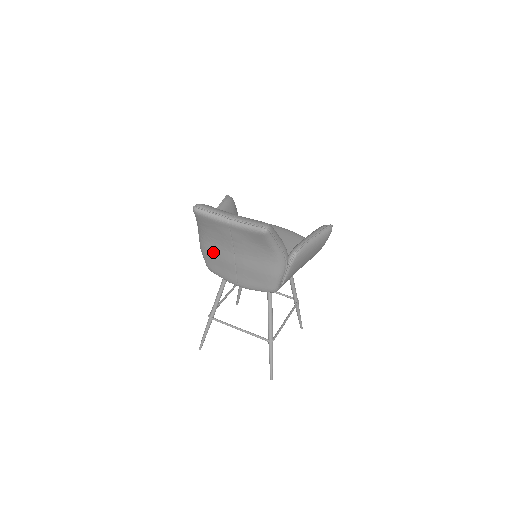
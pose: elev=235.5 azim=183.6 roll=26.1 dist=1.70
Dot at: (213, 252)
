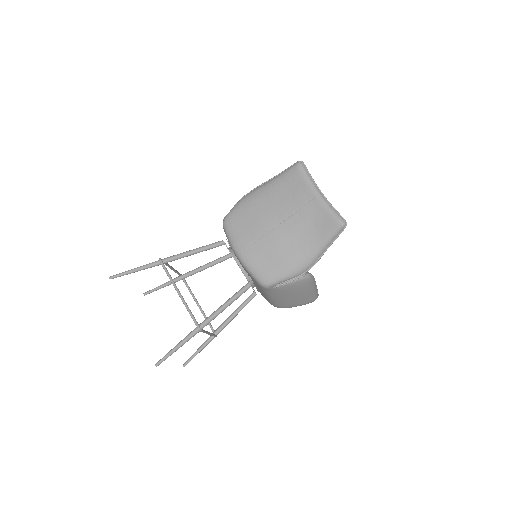
Dot at: (257, 208)
